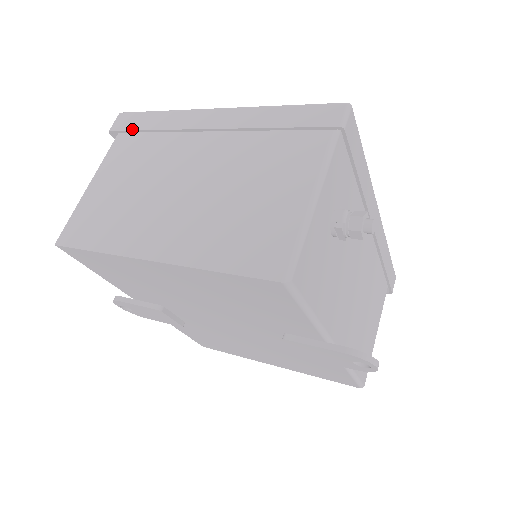
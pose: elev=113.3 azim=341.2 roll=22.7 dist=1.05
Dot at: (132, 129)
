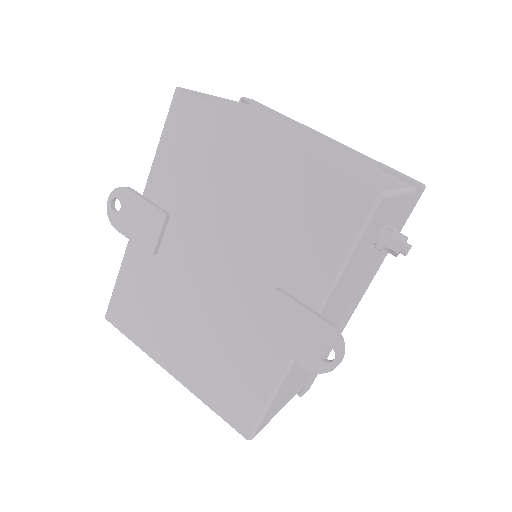
Dot at: (263, 106)
